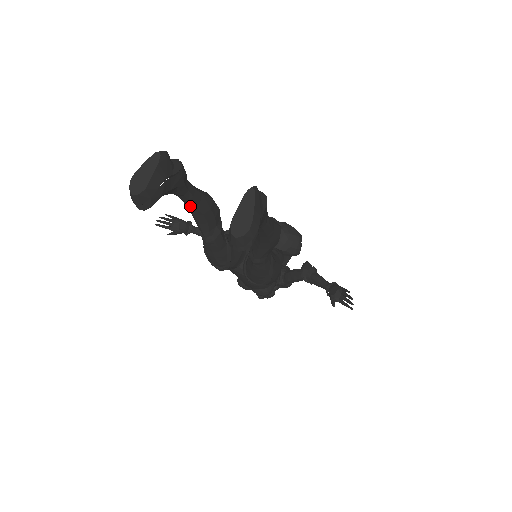
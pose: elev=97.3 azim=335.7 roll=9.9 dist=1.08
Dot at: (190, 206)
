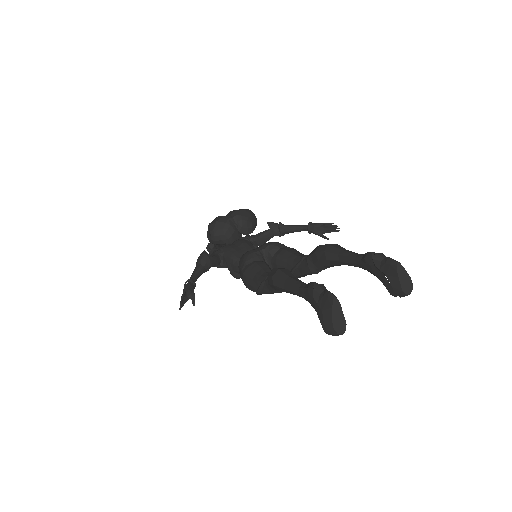
Dot at: occluded
